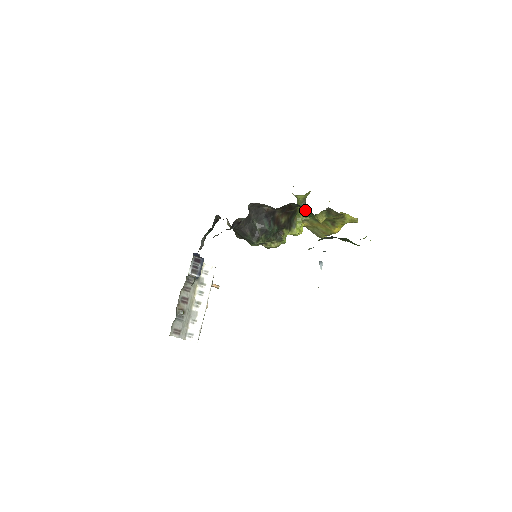
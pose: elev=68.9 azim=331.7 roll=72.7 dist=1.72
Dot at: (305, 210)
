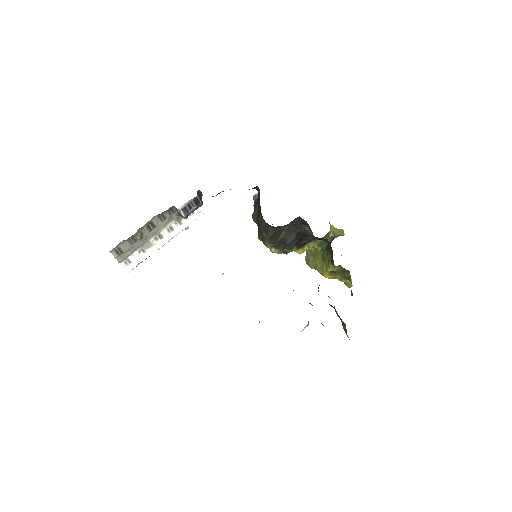
Dot at: (329, 251)
